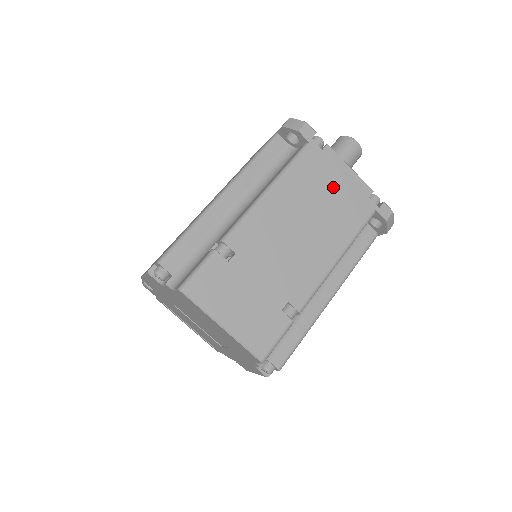
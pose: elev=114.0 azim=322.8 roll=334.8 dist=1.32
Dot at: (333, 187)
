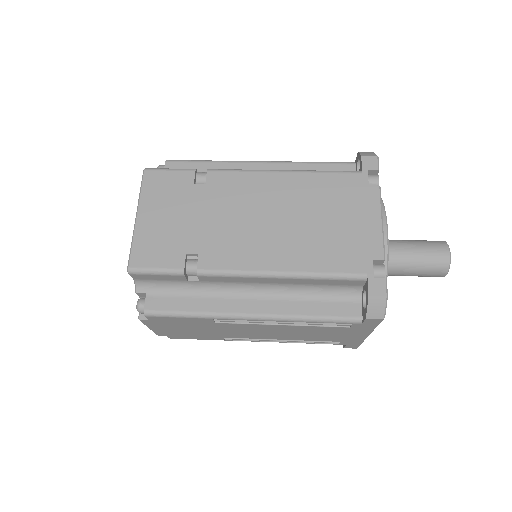
Dot at: (344, 219)
